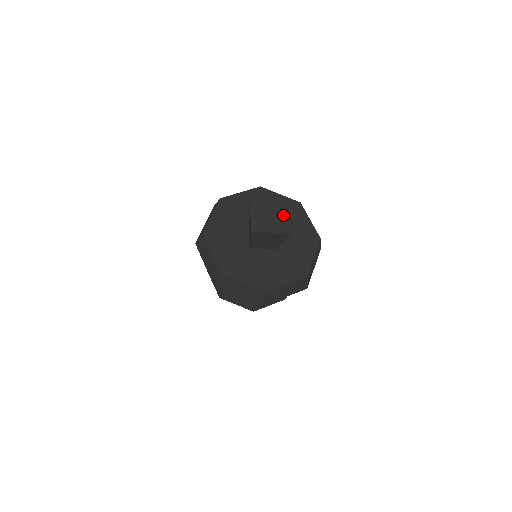
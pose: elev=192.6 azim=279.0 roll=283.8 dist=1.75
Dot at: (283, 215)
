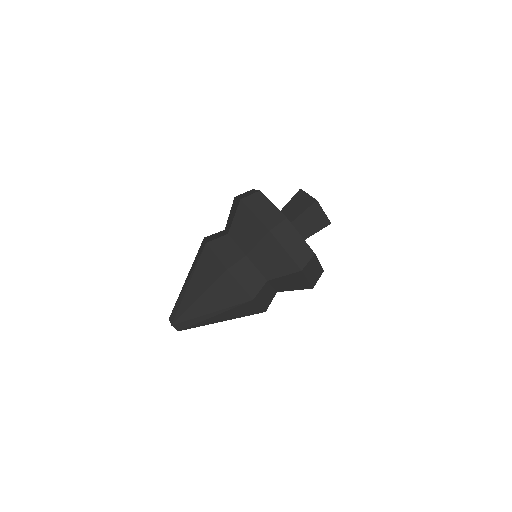
Dot at: occluded
